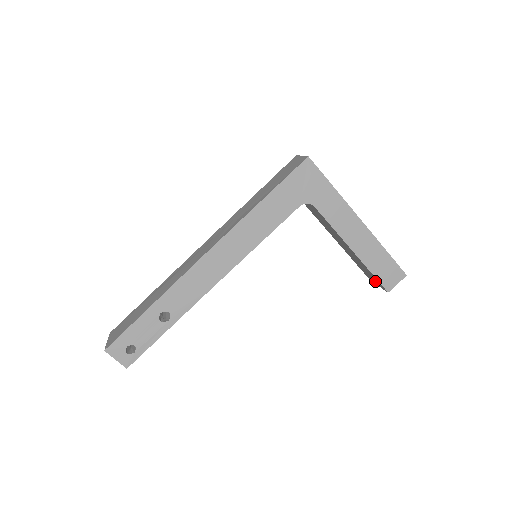
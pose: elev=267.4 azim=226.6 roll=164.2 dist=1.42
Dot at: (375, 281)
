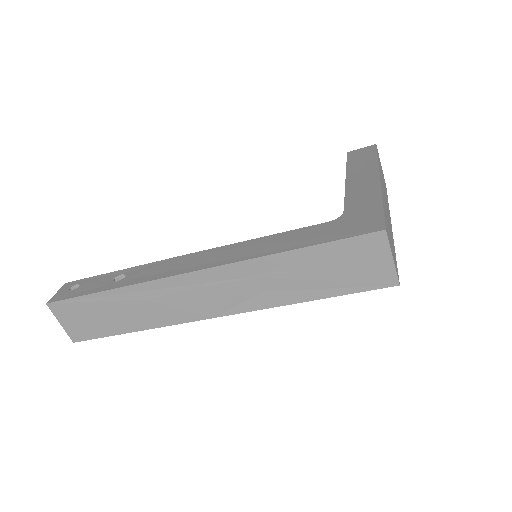
Dot at: occluded
